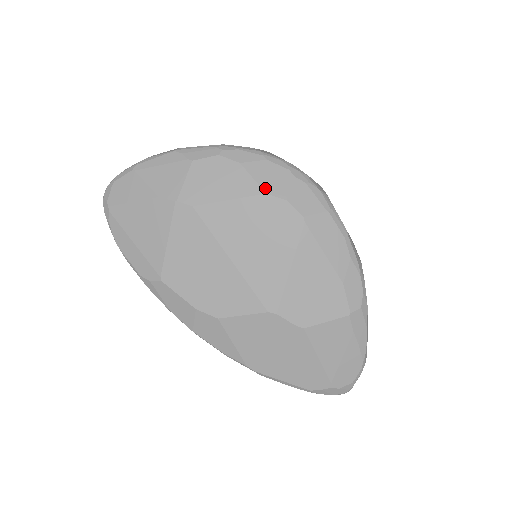
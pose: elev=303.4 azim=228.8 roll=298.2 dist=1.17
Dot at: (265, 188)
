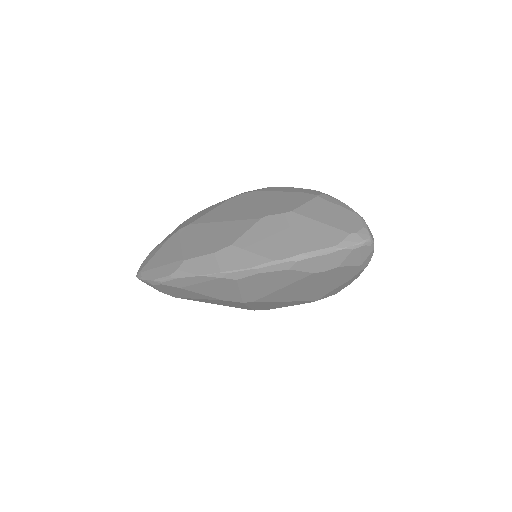
Dot at: (228, 199)
